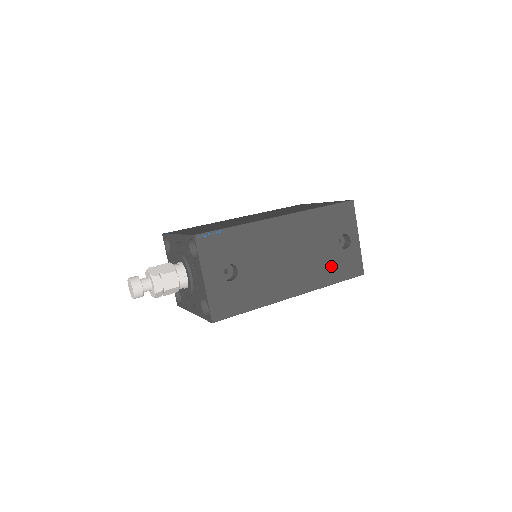
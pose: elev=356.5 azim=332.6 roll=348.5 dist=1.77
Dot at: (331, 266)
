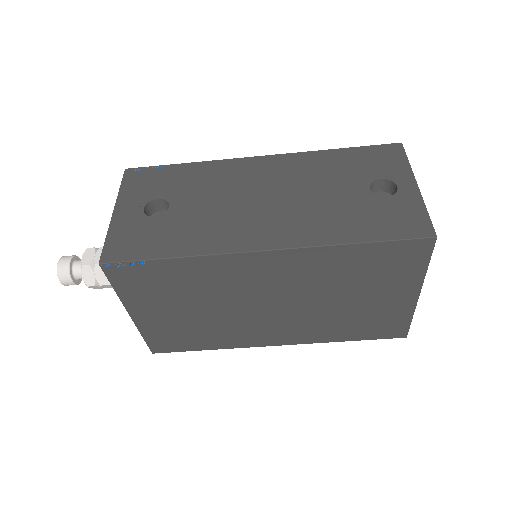
Dot at: (350, 217)
